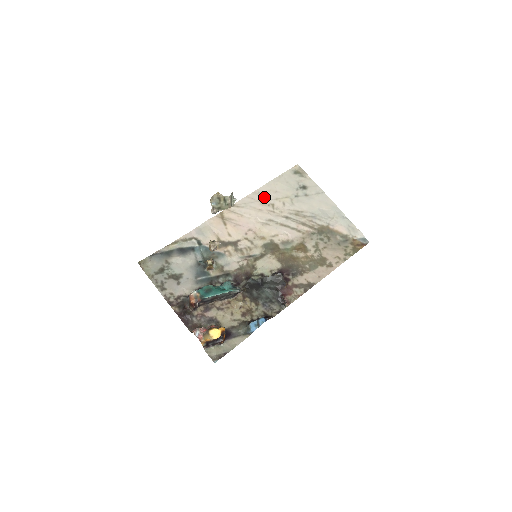
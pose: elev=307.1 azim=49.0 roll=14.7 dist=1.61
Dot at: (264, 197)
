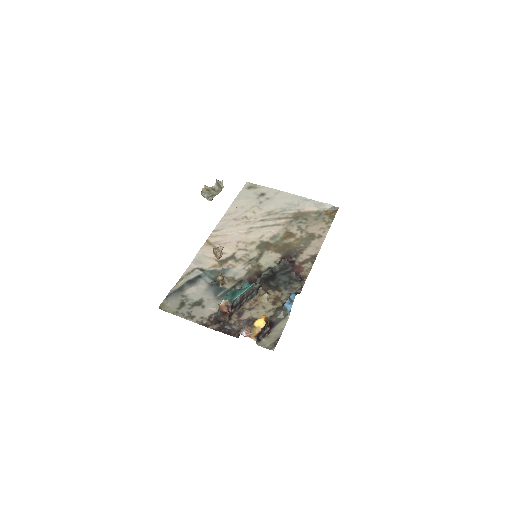
Dot at: (235, 215)
